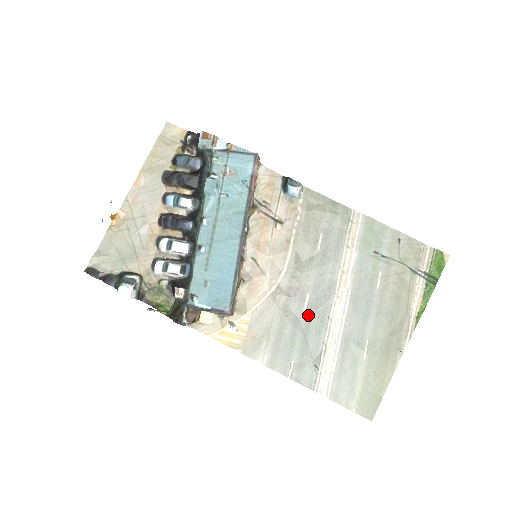
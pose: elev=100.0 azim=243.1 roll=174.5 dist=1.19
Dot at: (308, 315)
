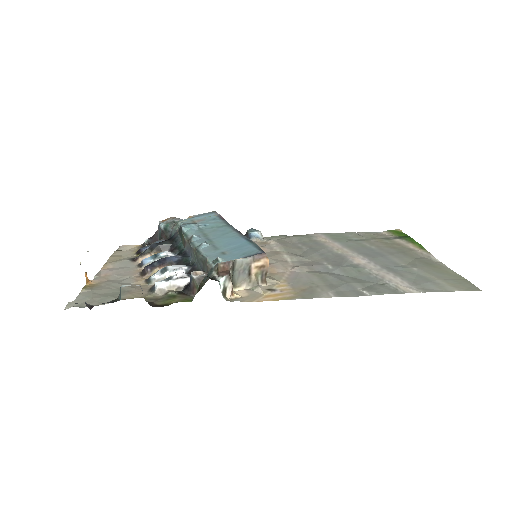
Dot at: (337, 268)
